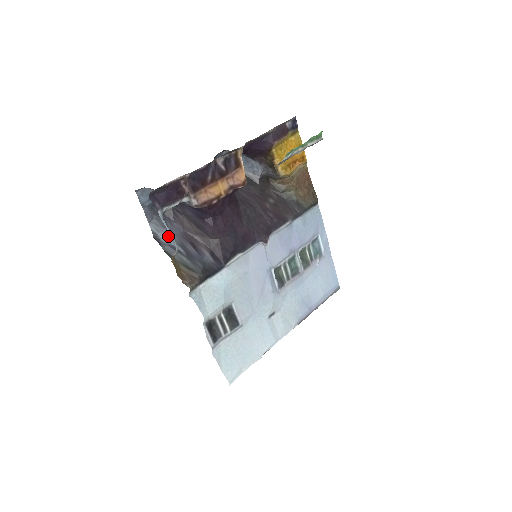
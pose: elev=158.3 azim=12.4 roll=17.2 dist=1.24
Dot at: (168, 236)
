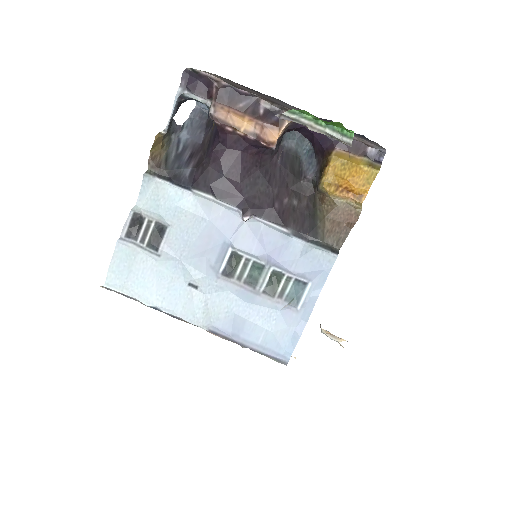
Dot at: (187, 135)
